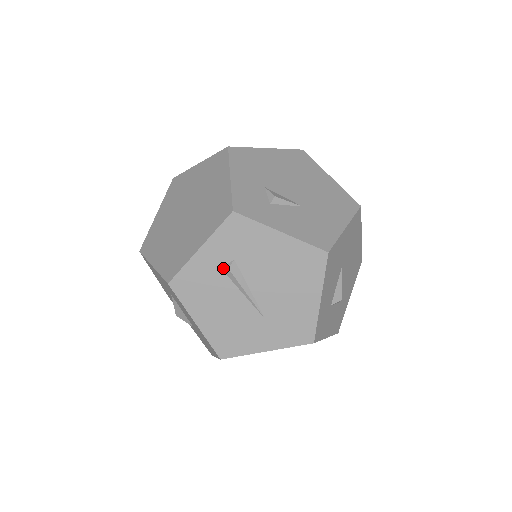
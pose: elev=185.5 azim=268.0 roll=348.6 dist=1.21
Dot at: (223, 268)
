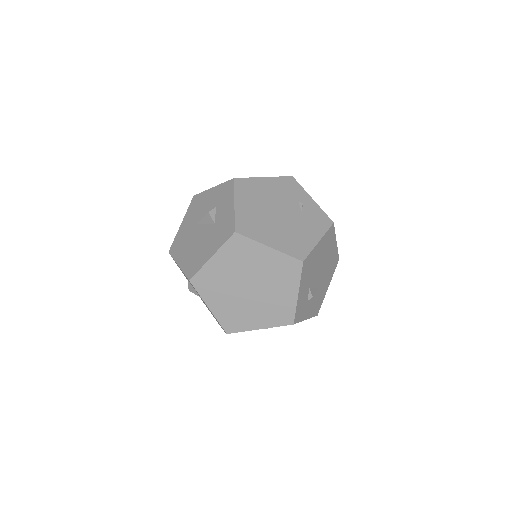
Dot at: occluded
